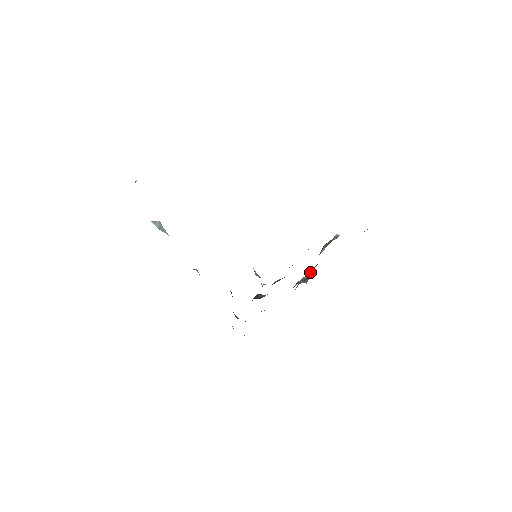
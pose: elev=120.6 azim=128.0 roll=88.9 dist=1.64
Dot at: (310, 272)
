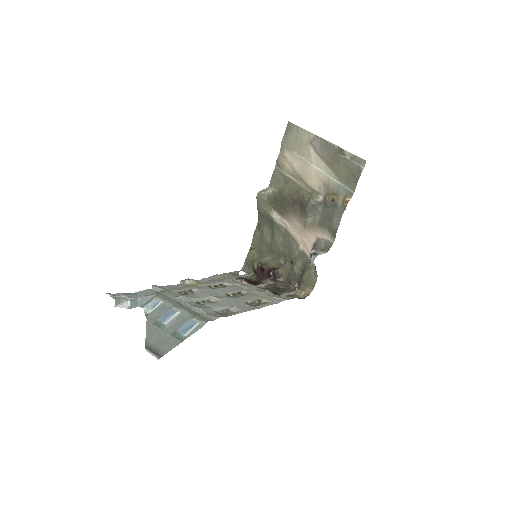
Dot at: (277, 205)
